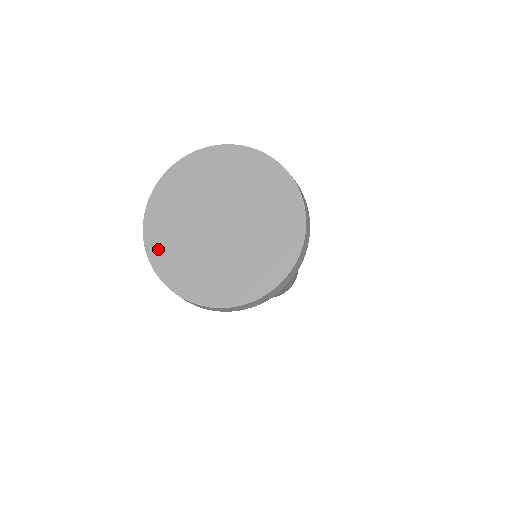
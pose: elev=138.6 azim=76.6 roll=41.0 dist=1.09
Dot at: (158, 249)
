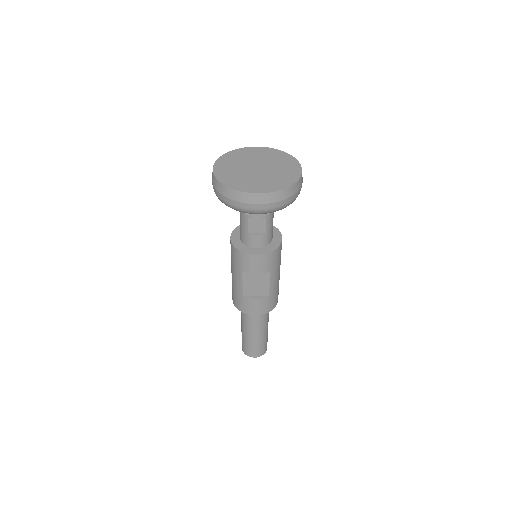
Dot at: (224, 178)
